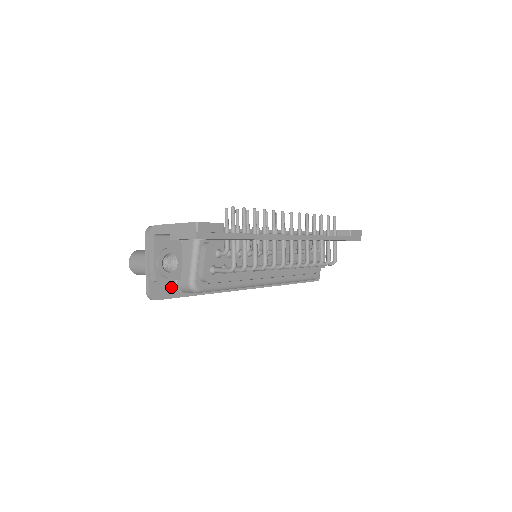
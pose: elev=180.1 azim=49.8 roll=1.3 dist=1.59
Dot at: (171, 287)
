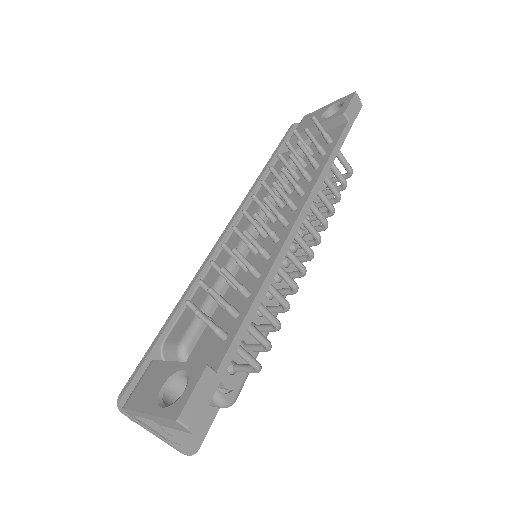
Dot at: occluded
